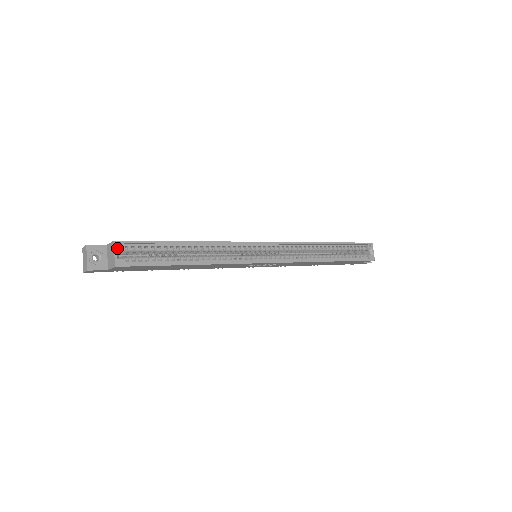
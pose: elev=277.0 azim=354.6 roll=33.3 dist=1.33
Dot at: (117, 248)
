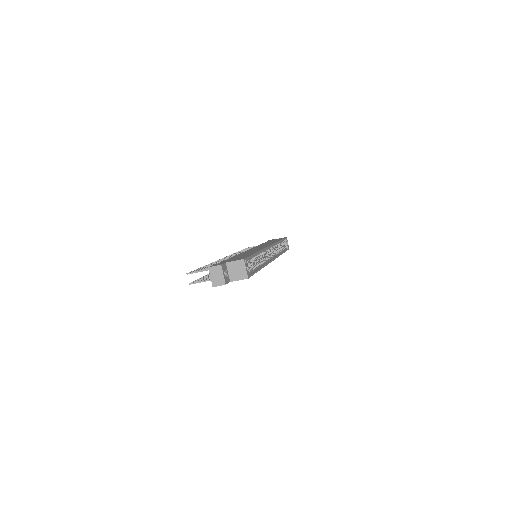
Dot at: (245, 264)
